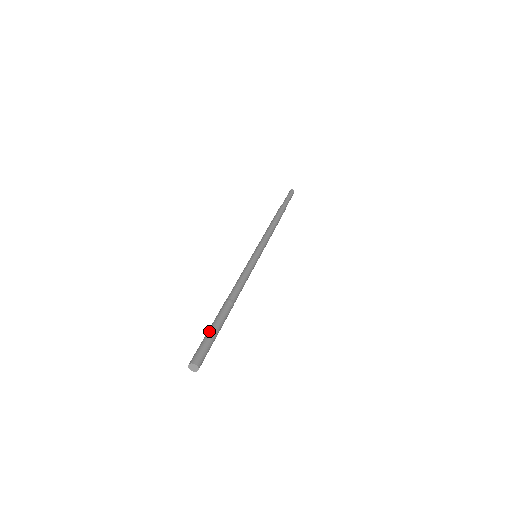
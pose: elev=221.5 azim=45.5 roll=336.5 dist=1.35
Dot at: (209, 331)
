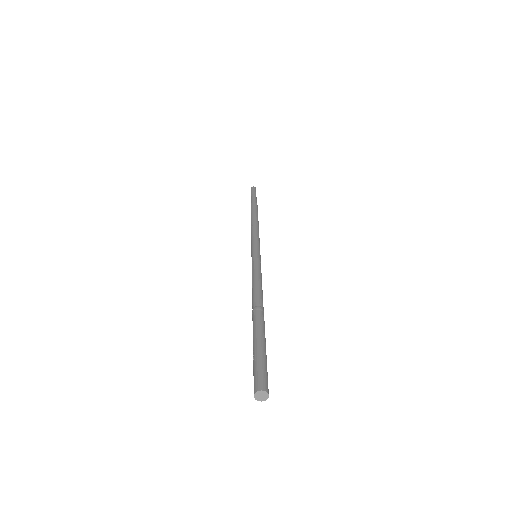
Dot at: (263, 347)
